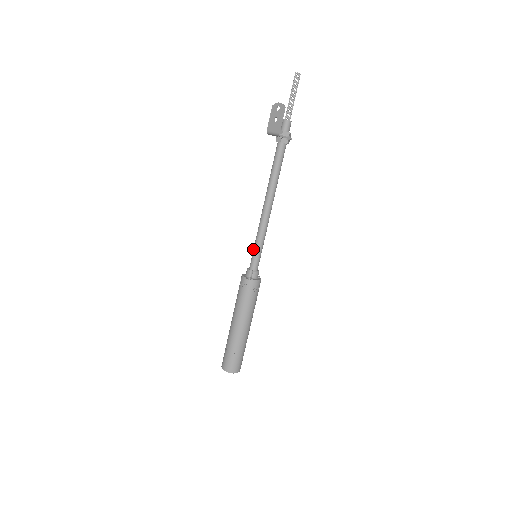
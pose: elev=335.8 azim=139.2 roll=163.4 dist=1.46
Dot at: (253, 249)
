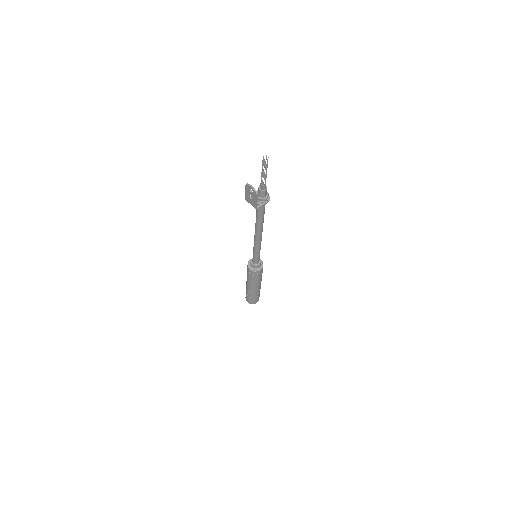
Dot at: (253, 253)
